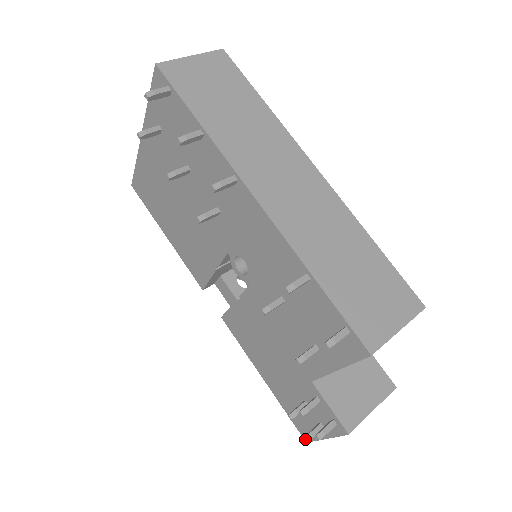
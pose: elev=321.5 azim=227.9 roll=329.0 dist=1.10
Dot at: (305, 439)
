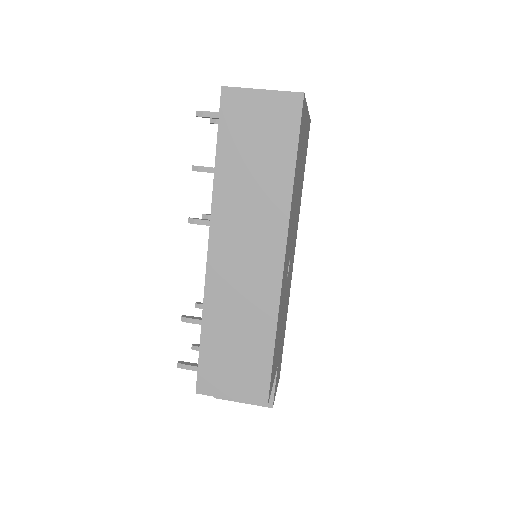
Dot at: occluded
